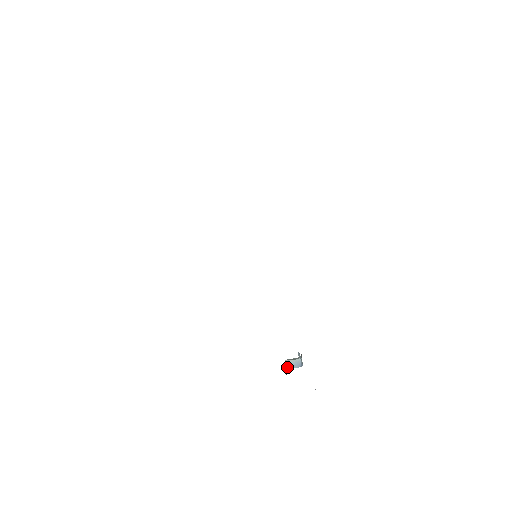
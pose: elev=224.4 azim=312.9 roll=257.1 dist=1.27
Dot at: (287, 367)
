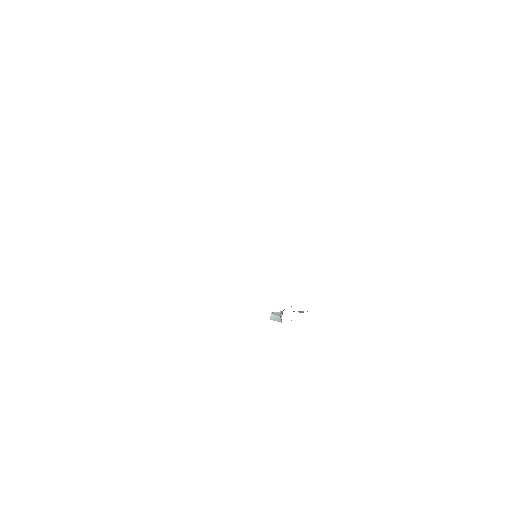
Dot at: (272, 319)
